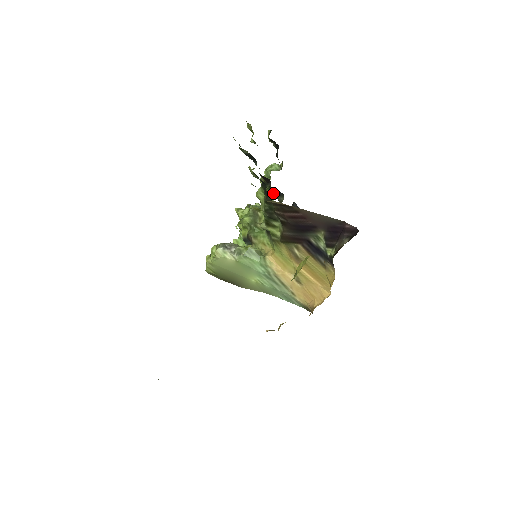
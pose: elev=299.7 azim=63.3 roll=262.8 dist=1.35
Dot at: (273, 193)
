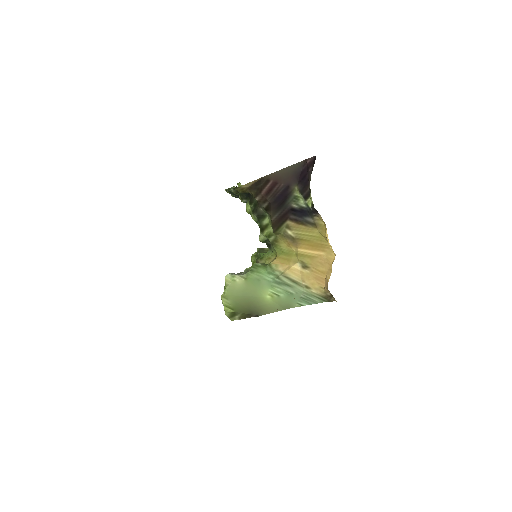
Dot at: occluded
